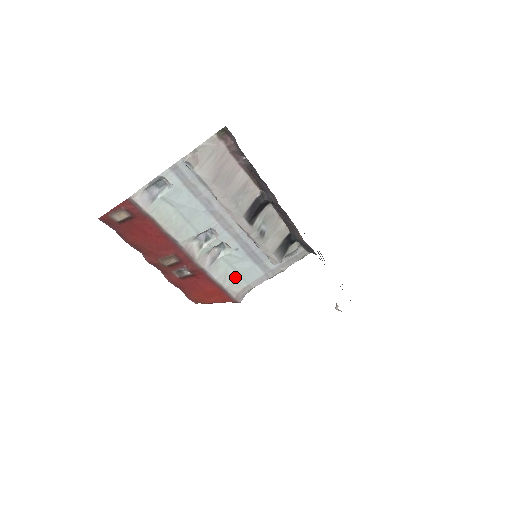
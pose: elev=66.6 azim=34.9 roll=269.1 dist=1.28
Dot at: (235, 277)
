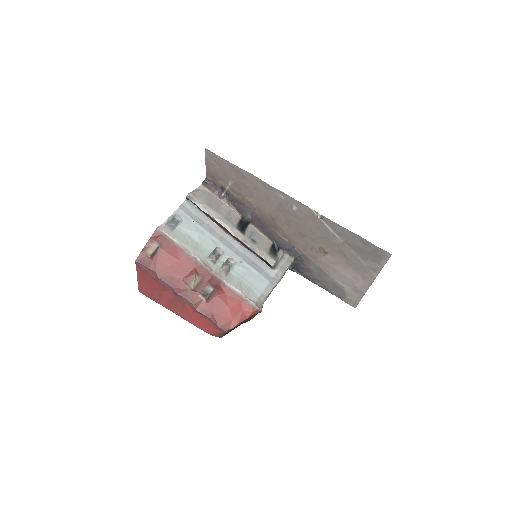
Dot at: (248, 288)
